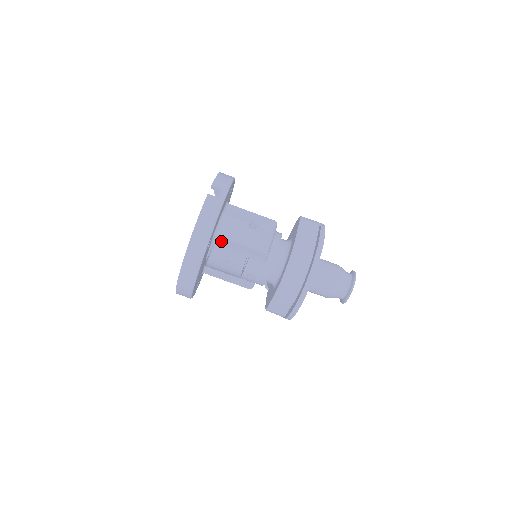
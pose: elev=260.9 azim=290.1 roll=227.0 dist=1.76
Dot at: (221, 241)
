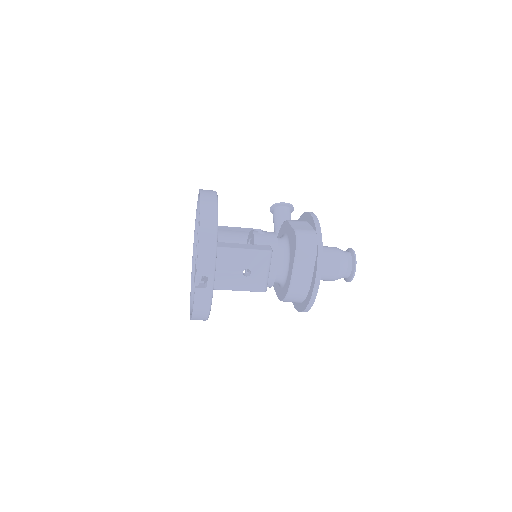
Dot at: occluded
